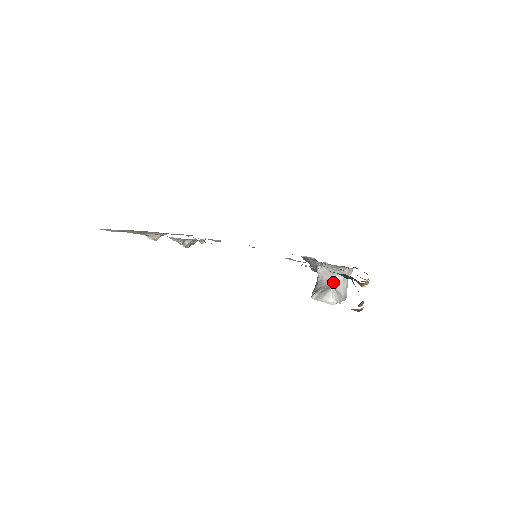
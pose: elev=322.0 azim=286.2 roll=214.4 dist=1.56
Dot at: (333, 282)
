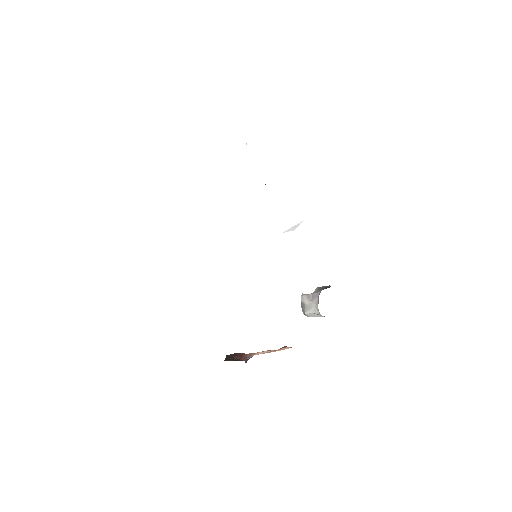
Dot at: (316, 309)
